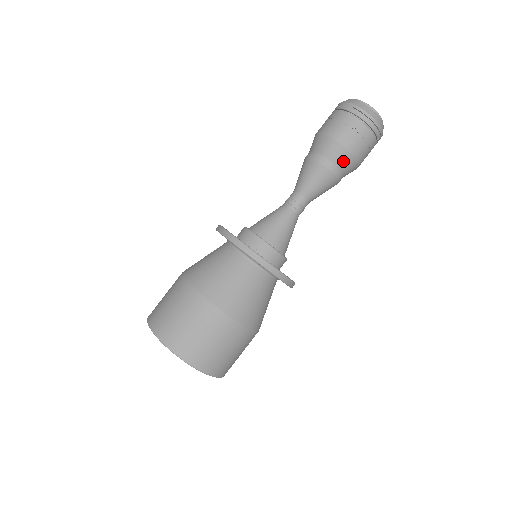
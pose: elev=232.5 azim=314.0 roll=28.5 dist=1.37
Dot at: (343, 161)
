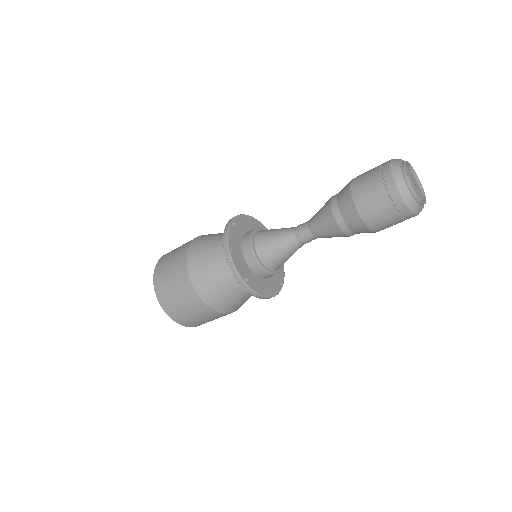
Dot at: occluded
